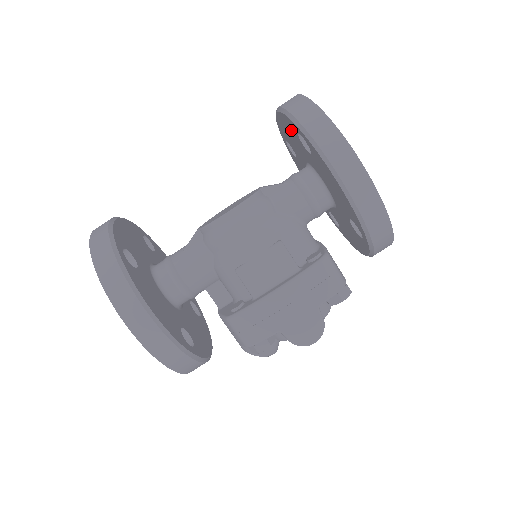
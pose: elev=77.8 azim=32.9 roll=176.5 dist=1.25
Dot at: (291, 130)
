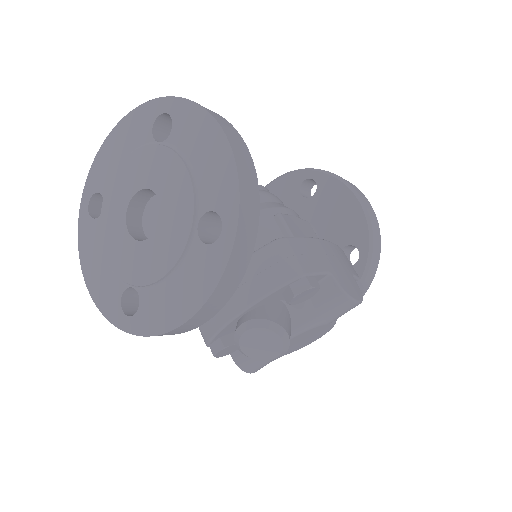
Dot at: (286, 190)
